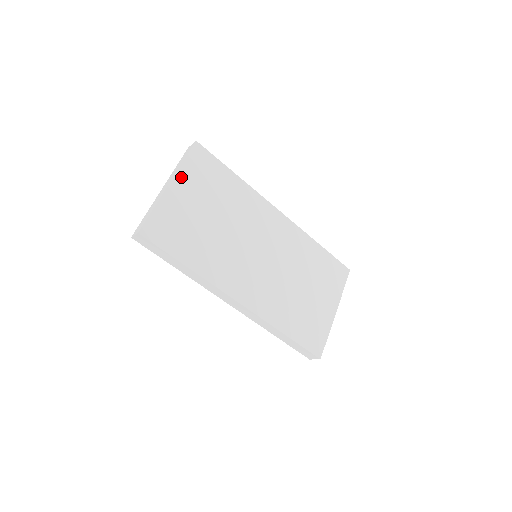
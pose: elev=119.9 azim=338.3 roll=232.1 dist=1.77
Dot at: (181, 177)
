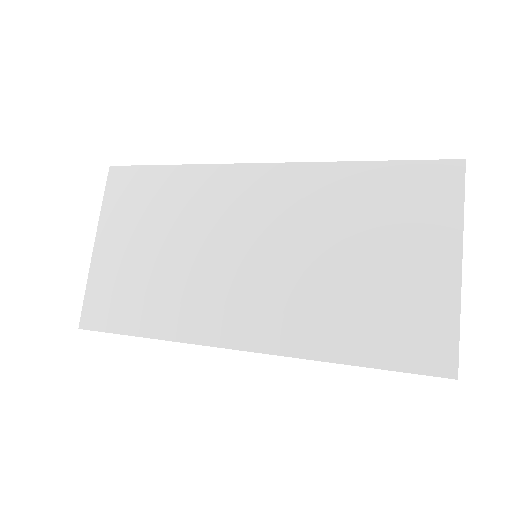
Dot at: (105, 226)
